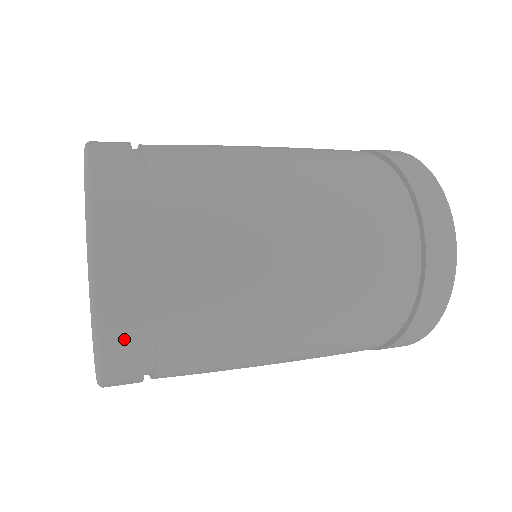
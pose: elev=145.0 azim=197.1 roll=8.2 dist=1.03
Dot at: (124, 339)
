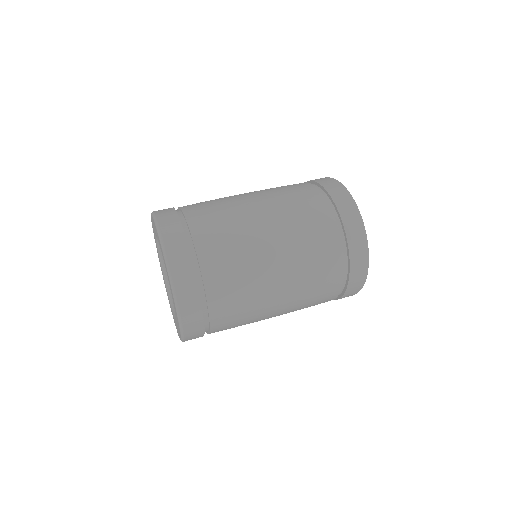
Dot at: (182, 264)
